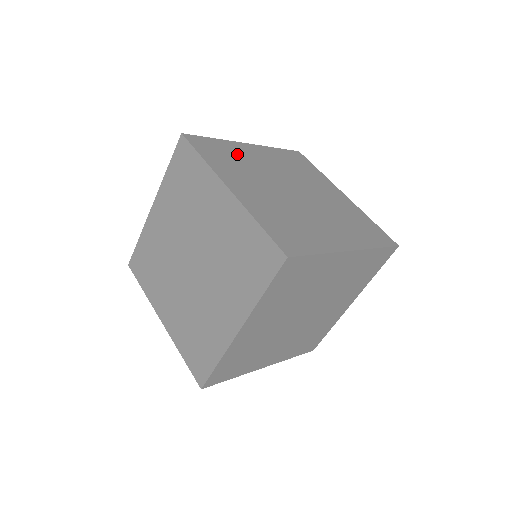
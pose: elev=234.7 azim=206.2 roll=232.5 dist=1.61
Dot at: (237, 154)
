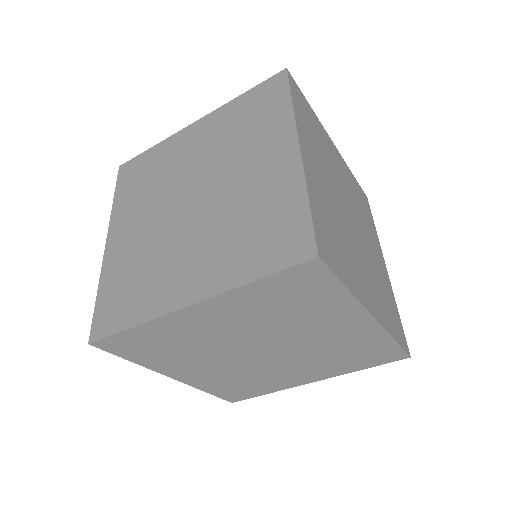
Dot at: (161, 162)
